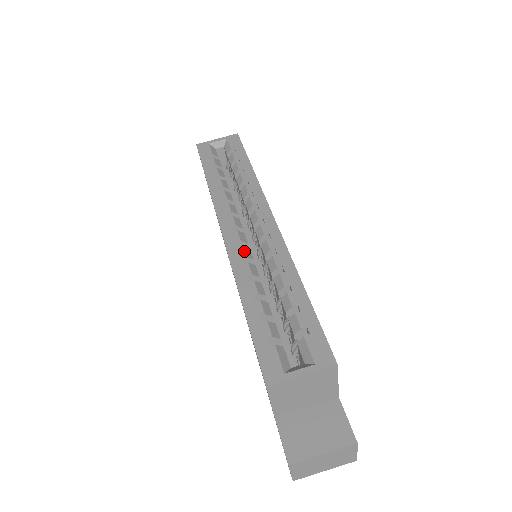
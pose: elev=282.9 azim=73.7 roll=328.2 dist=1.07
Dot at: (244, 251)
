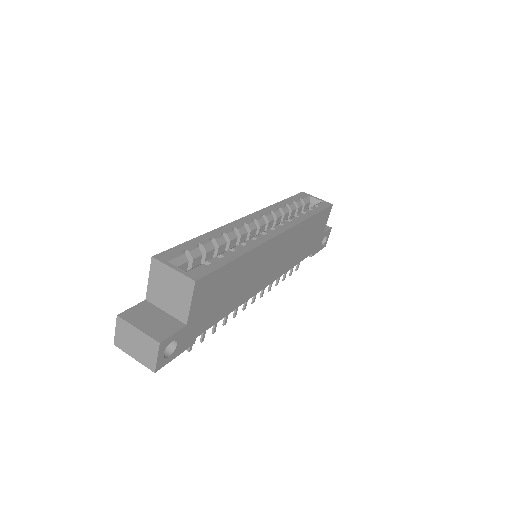
Dot at: (241, 227)
